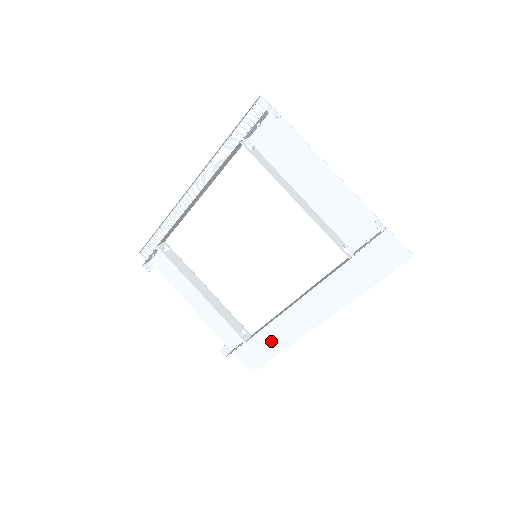
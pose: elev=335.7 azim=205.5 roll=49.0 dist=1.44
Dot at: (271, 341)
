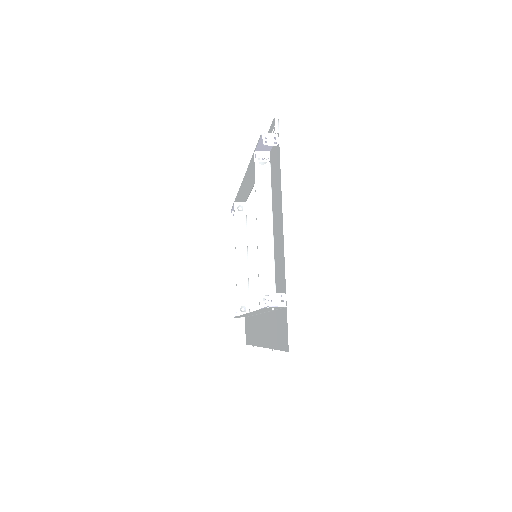
Dot at: (252, 331)
